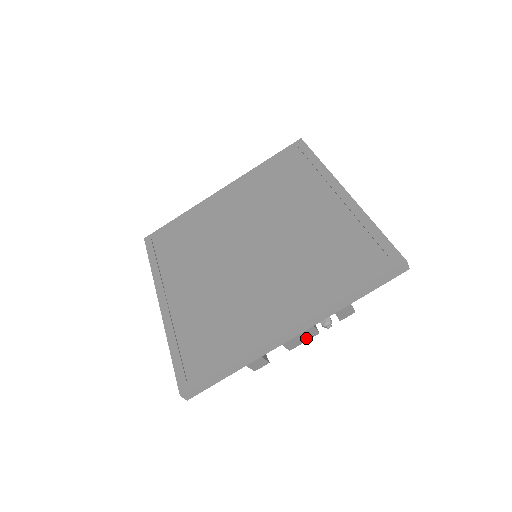
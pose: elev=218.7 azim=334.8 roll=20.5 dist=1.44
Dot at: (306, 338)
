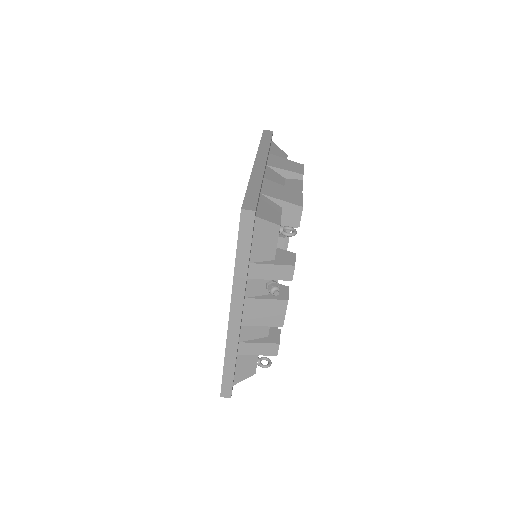
Dot at: (280, 310)
